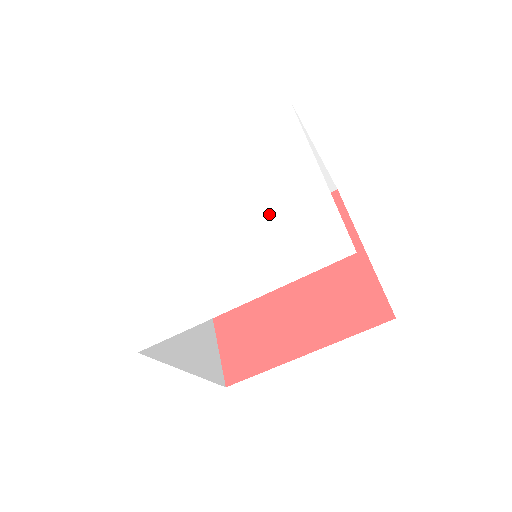
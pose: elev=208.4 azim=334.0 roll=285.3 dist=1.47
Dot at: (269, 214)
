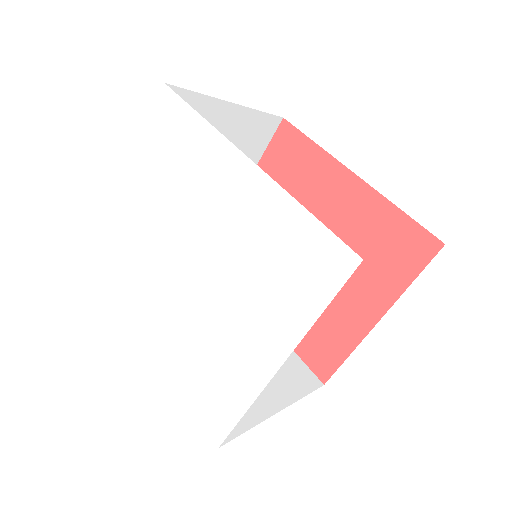
Dot at: (216, 328)
